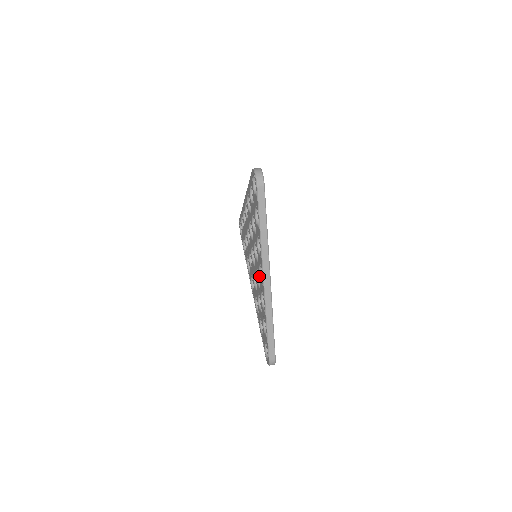
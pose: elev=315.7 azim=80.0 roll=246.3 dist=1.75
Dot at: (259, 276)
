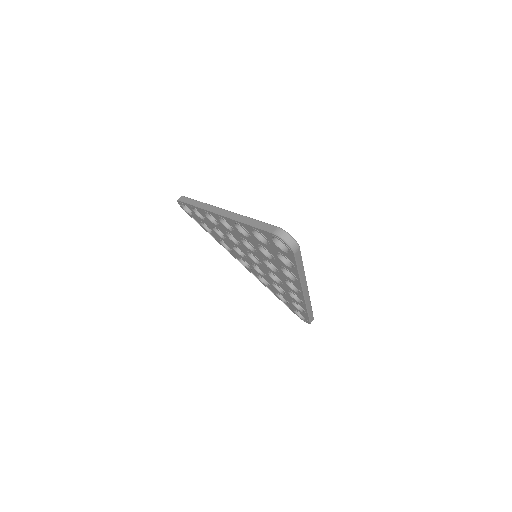
Dot at: (285, 284)
